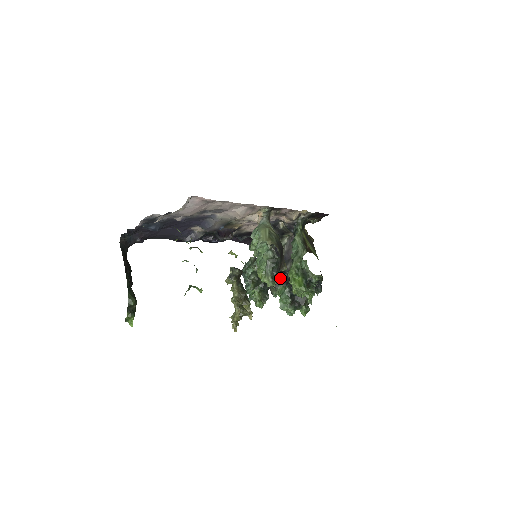
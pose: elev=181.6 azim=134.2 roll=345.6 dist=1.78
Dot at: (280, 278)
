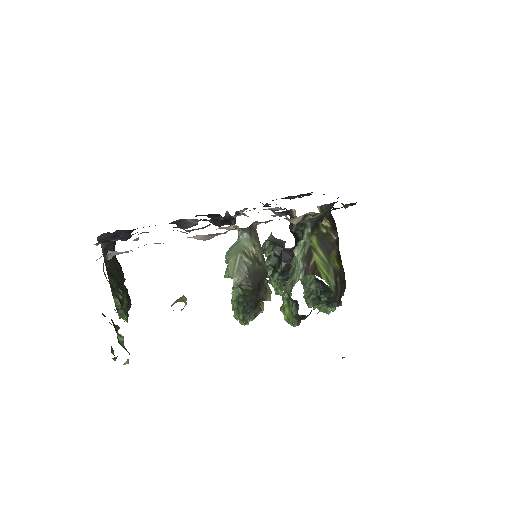
Dot at: occluded
